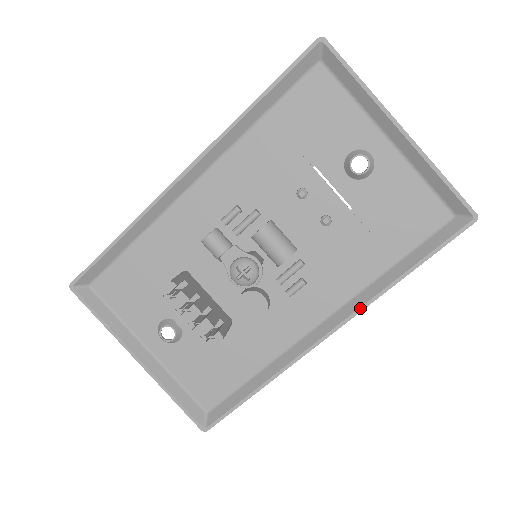
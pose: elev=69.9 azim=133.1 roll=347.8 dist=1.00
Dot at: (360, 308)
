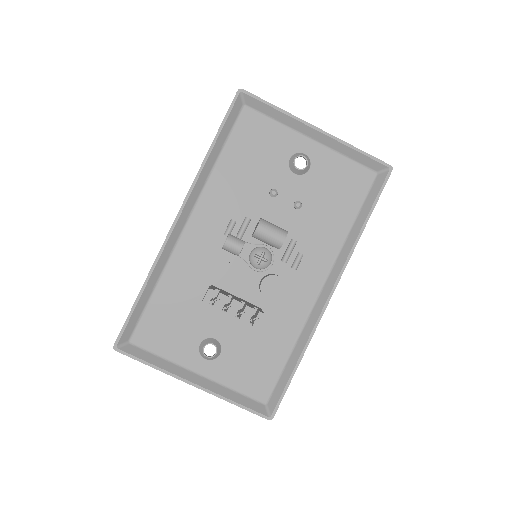
Dot at: (345, 263)
